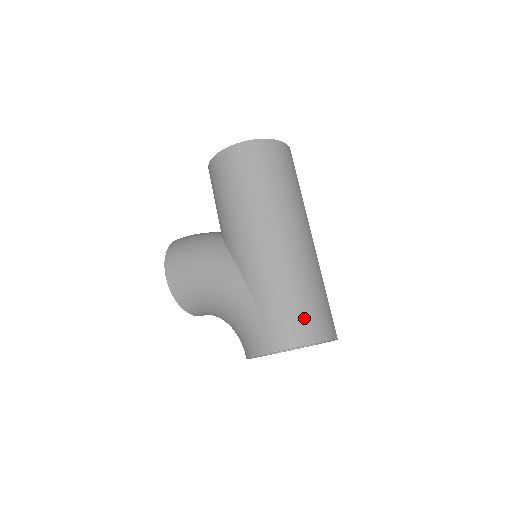
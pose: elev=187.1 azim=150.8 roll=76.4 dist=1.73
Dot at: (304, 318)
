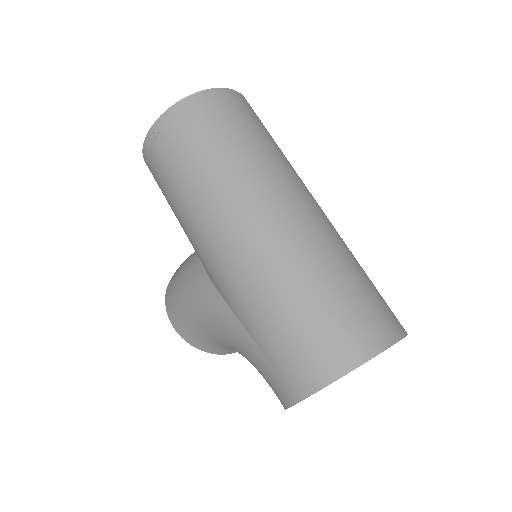
Dot at: (319, 338)
